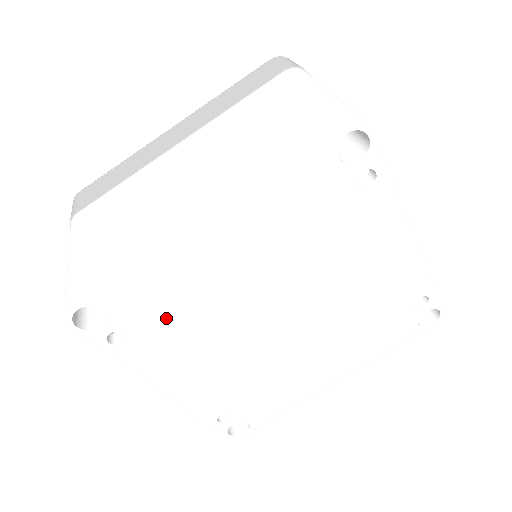
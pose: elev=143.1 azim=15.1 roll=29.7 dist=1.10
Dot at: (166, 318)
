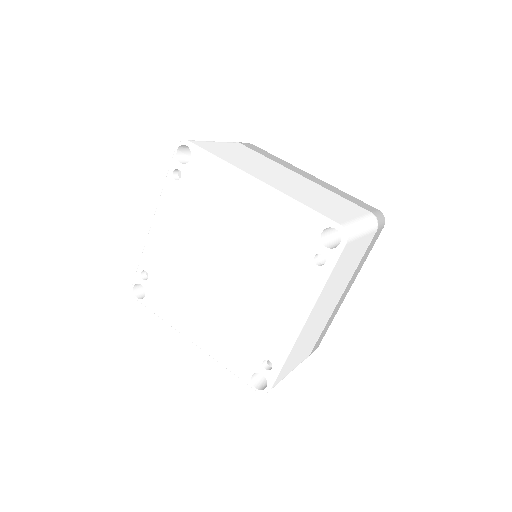
Dot at: (197, 195)
